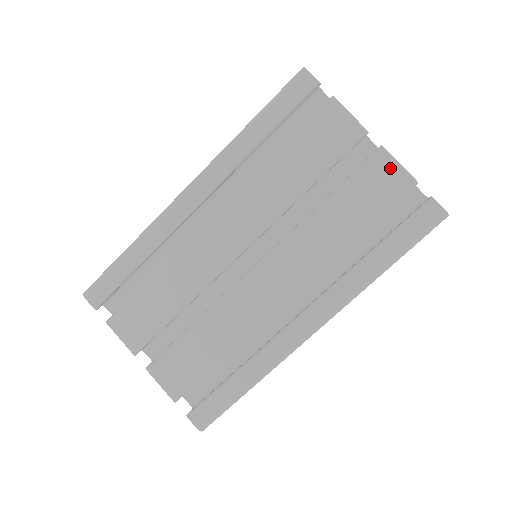
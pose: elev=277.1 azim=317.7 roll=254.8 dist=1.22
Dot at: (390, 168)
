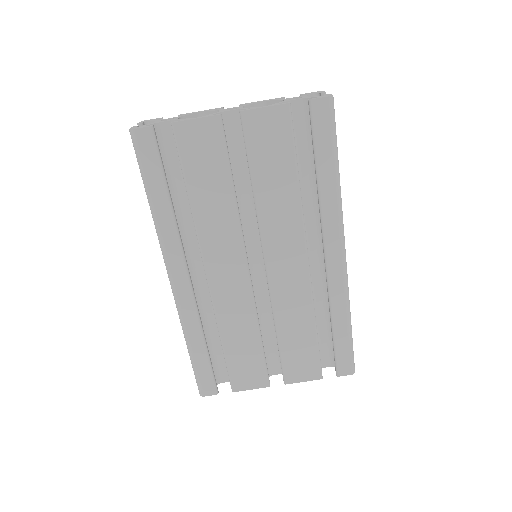
Dot at: (263, 117)
